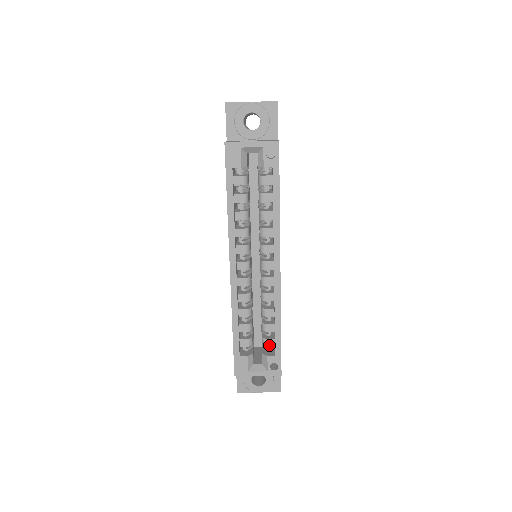
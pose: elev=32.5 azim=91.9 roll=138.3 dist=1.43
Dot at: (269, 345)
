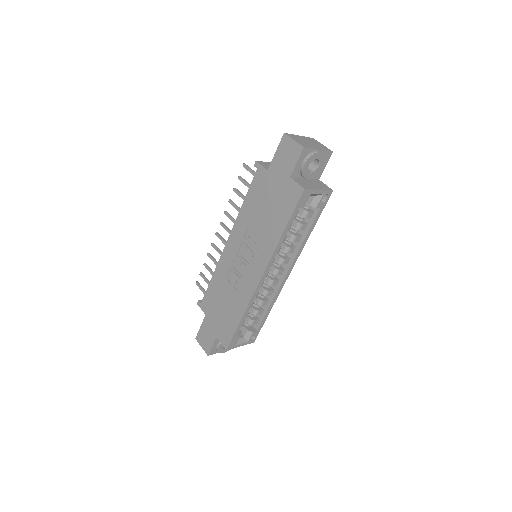
Dot at: occluded
